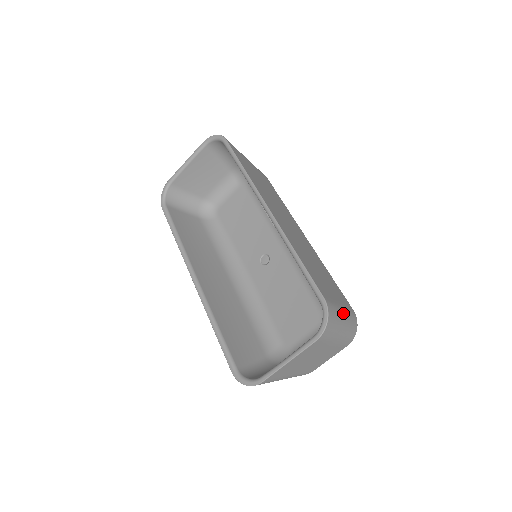
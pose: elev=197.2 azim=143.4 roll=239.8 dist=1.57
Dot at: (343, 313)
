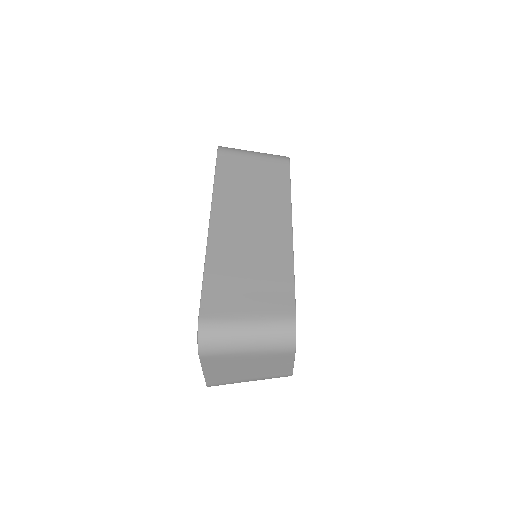
Dot at: (247, 325)
